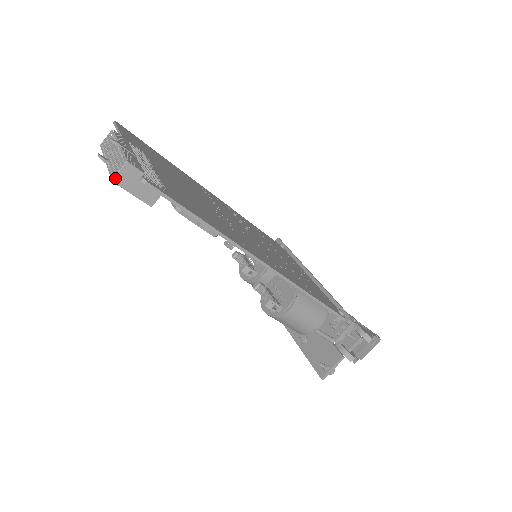
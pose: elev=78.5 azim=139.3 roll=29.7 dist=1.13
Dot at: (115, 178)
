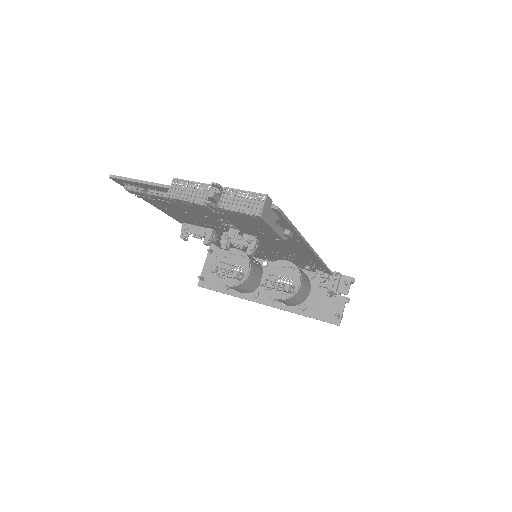
Dot at: (261, 213)
